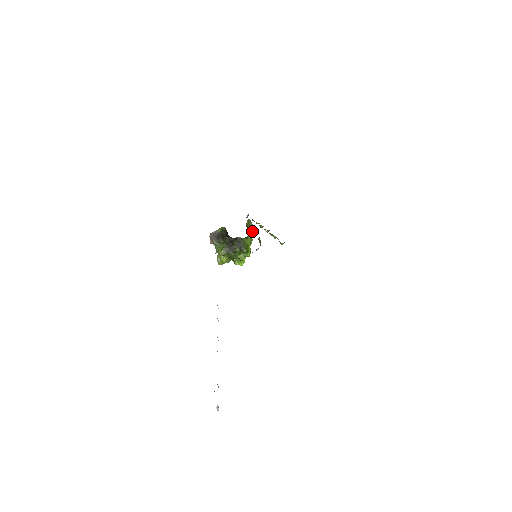
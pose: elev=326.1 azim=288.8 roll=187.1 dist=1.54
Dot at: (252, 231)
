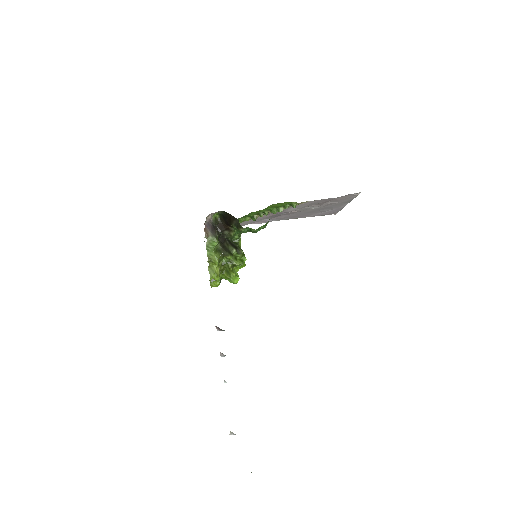
Dot at: occluded
